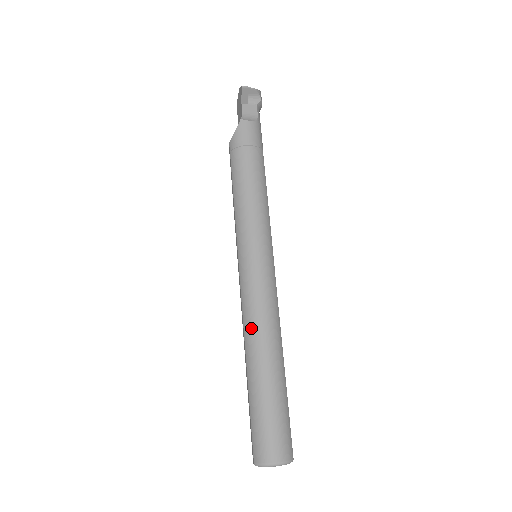
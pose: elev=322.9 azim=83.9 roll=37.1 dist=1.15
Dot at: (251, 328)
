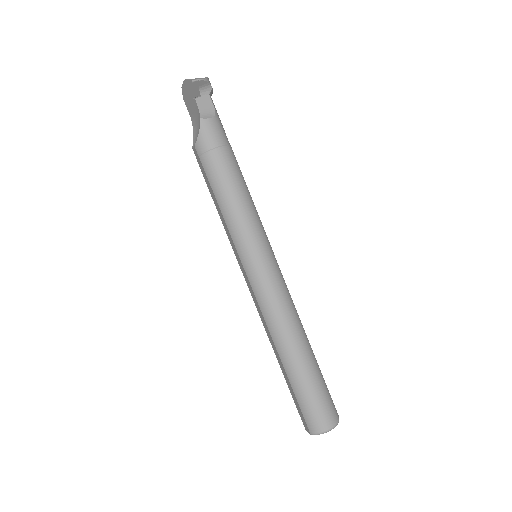
Dot at: (276, 328)
